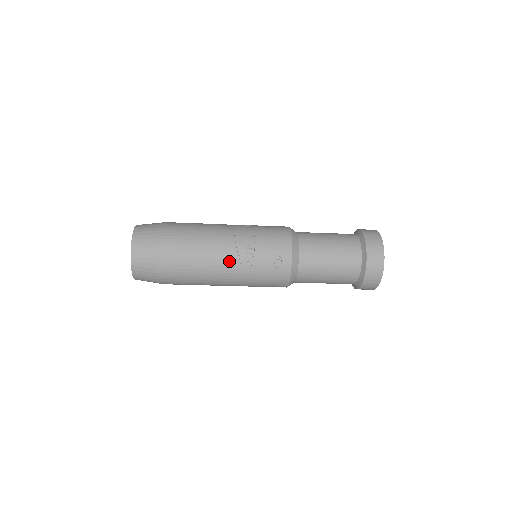
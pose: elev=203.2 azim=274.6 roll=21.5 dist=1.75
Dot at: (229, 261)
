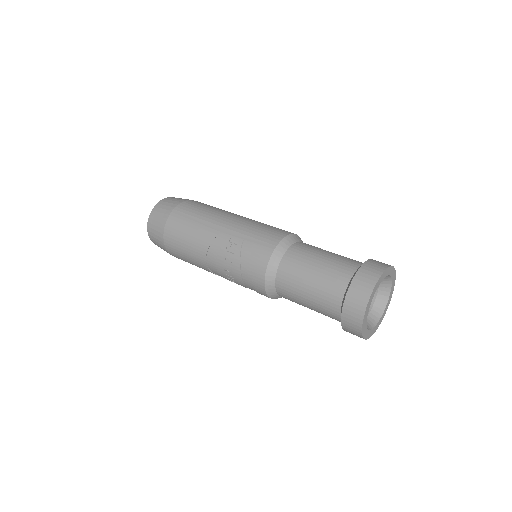
Dot at: occluded
